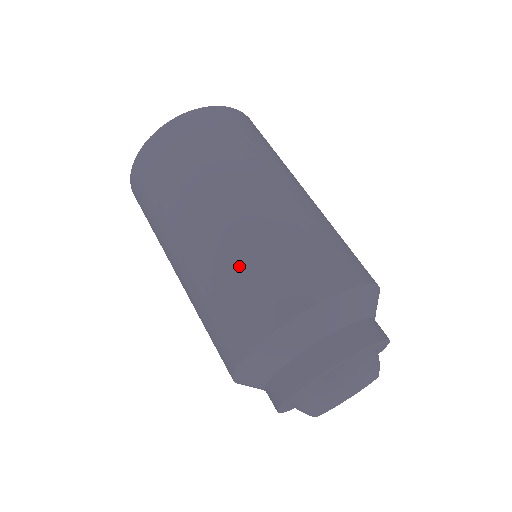
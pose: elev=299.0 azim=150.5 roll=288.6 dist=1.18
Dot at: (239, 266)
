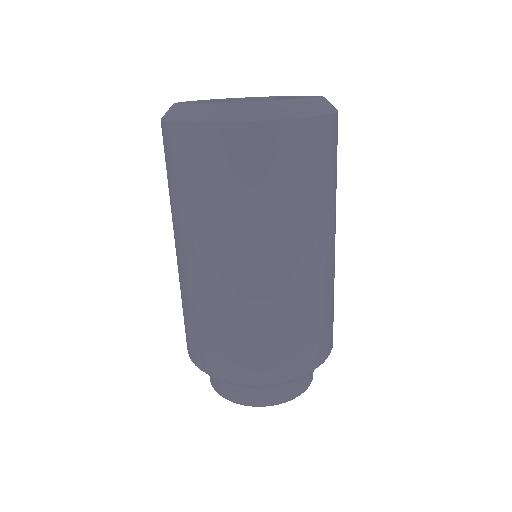
Dot at: (200, 317)
